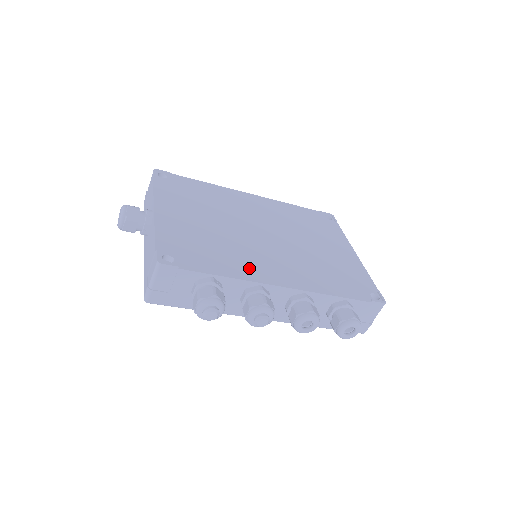
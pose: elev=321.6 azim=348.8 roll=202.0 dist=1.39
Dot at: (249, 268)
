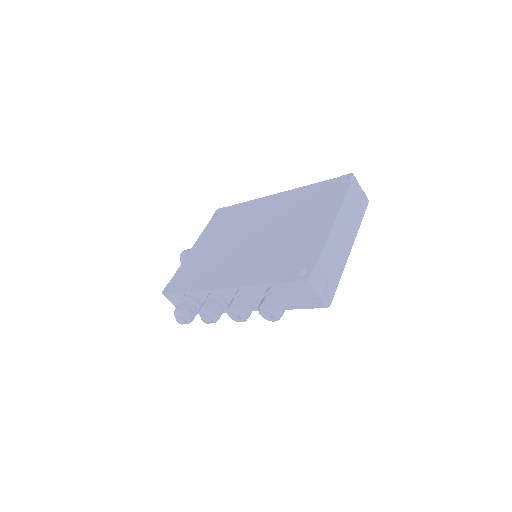
Dot at: (212, 278)
